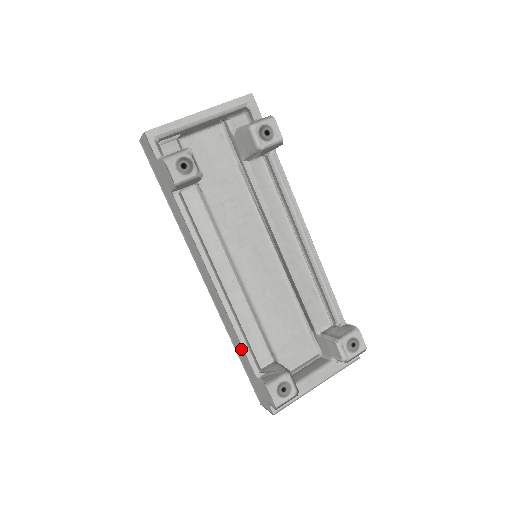
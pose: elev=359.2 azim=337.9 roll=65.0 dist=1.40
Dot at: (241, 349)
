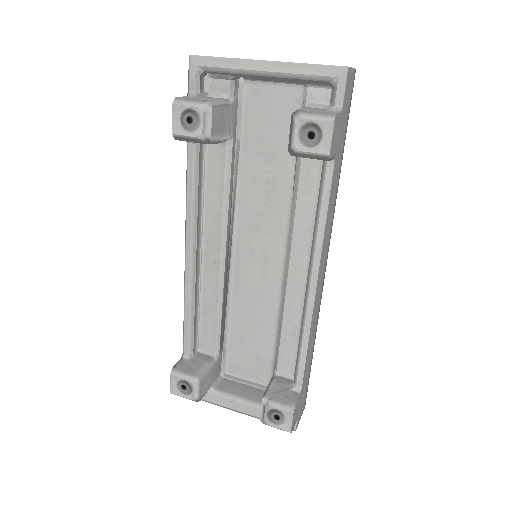
Dot at: occluded
